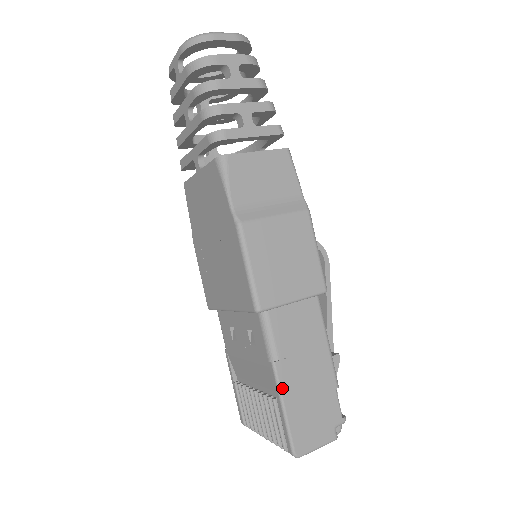
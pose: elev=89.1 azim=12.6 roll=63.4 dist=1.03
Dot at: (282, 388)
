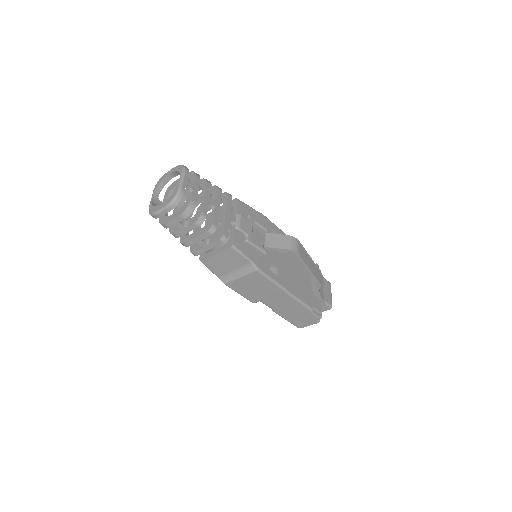
Dot at: (281, 316)
